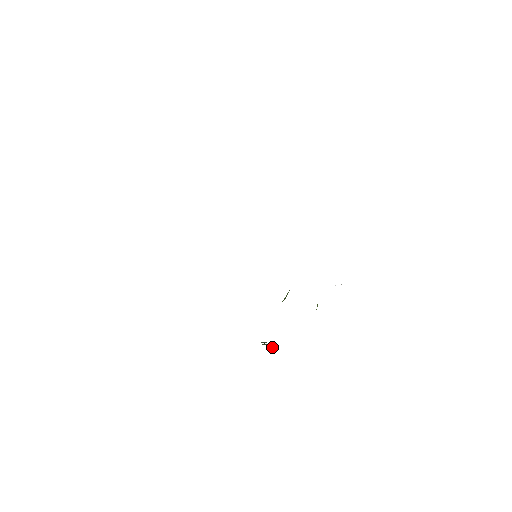
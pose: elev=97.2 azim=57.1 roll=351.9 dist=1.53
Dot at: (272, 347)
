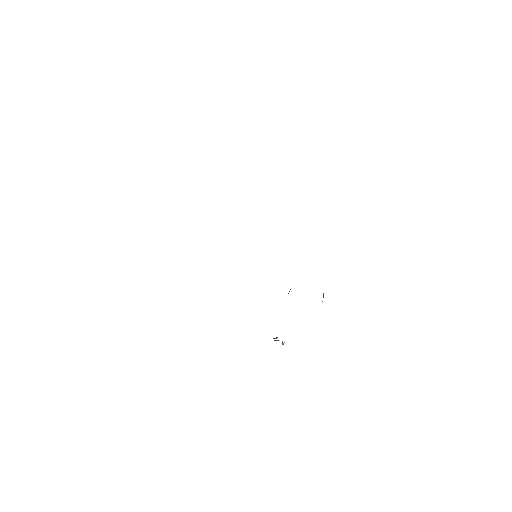
Dot at: (284, 342)
